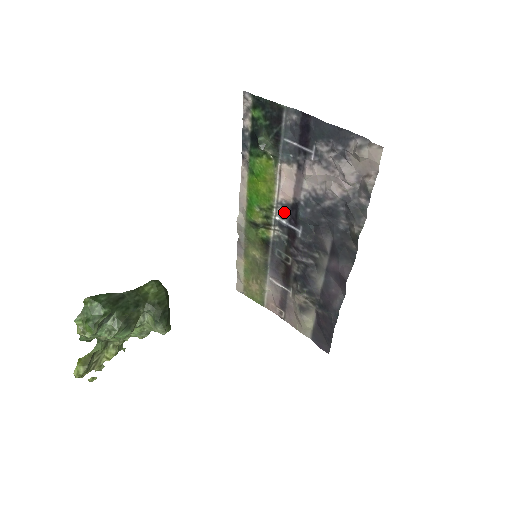
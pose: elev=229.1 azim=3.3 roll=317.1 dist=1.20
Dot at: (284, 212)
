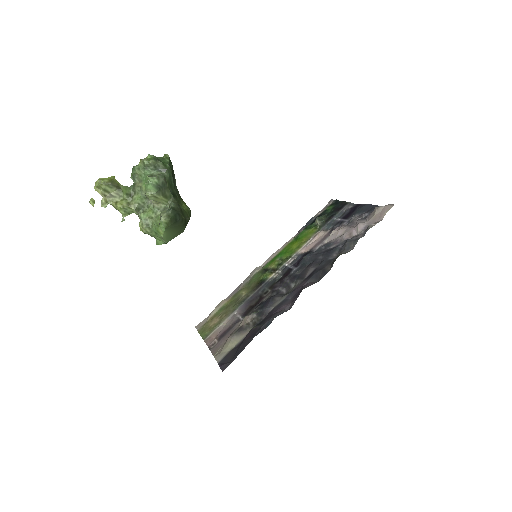
Dot at: (296, 259)
